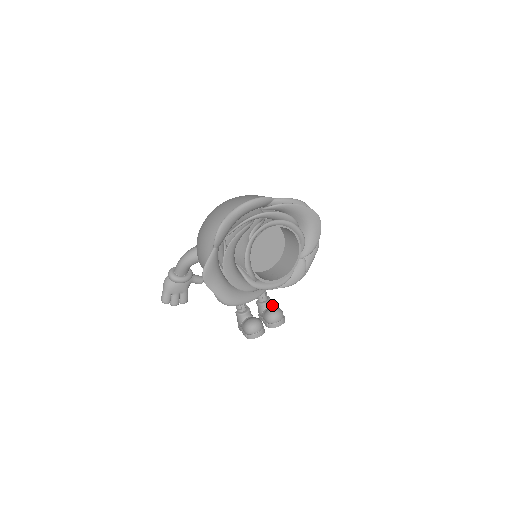
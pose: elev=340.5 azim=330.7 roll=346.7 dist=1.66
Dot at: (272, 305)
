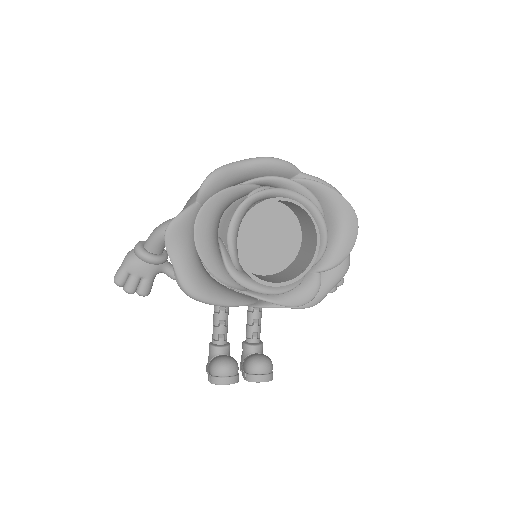
Dot at: (262, 353)
